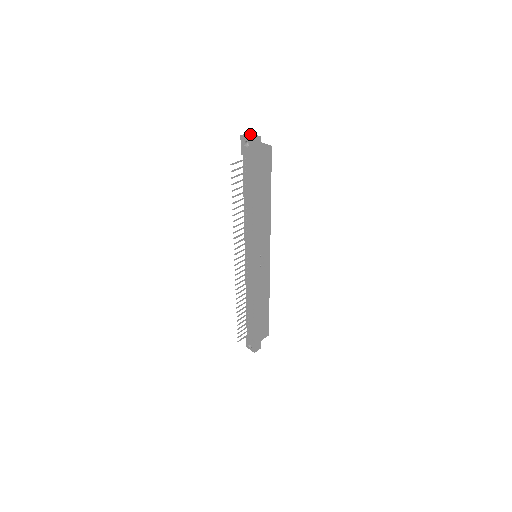
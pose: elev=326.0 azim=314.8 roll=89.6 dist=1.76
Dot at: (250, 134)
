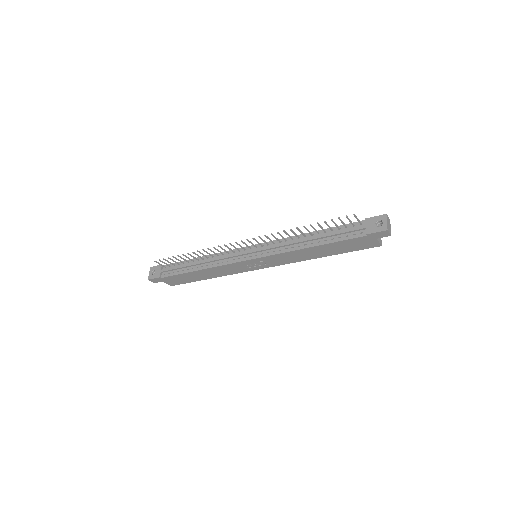
Dot at: occluded
